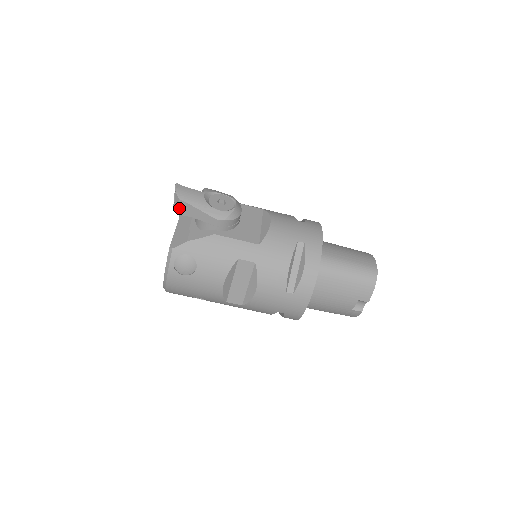
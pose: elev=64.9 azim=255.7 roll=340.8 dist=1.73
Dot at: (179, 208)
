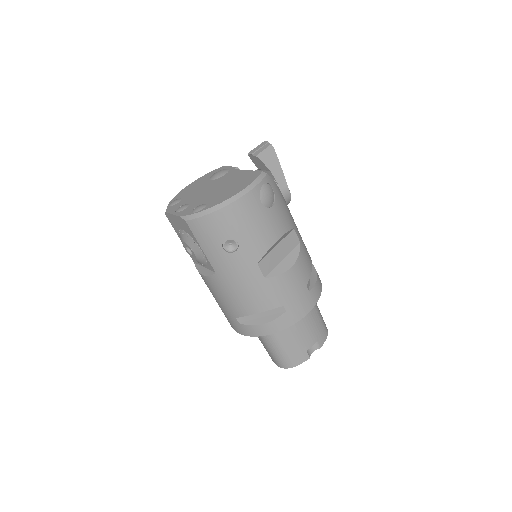
Dot at: (267, 156)
